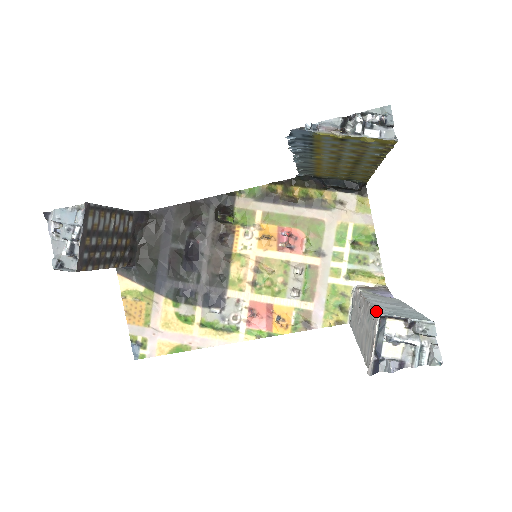
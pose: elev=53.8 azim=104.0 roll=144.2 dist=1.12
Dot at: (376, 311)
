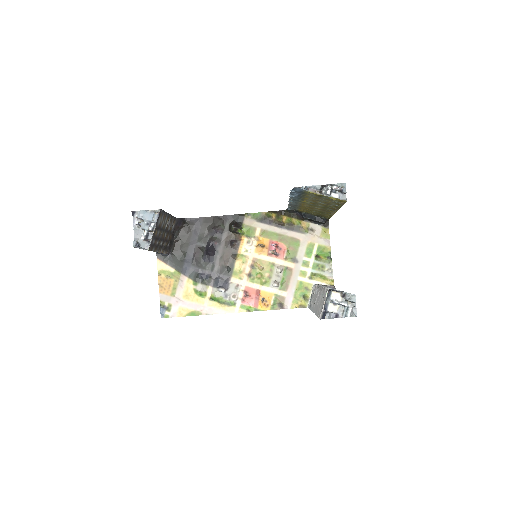
Dot at: occluded
